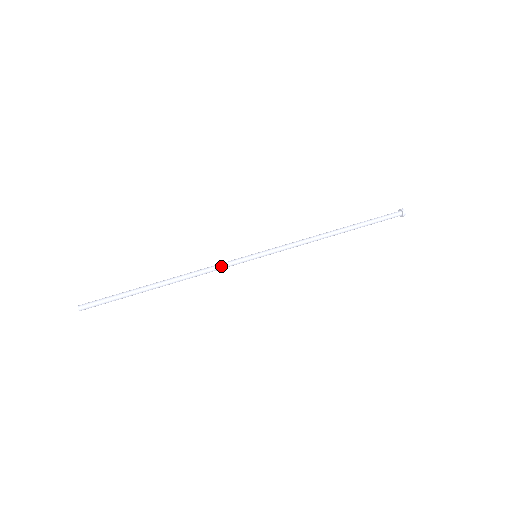
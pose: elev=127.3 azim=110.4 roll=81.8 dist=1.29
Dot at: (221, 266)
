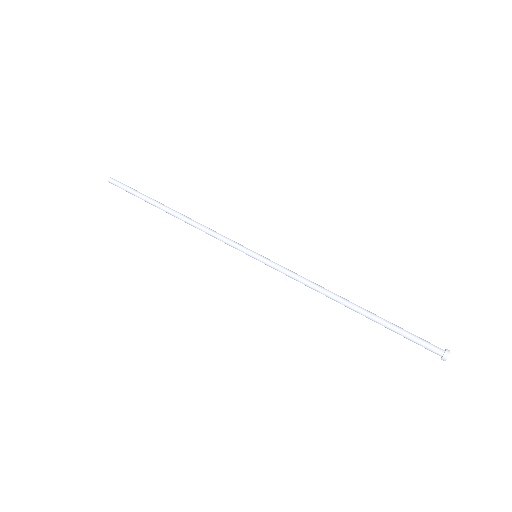
Dot at: (220, 239)
